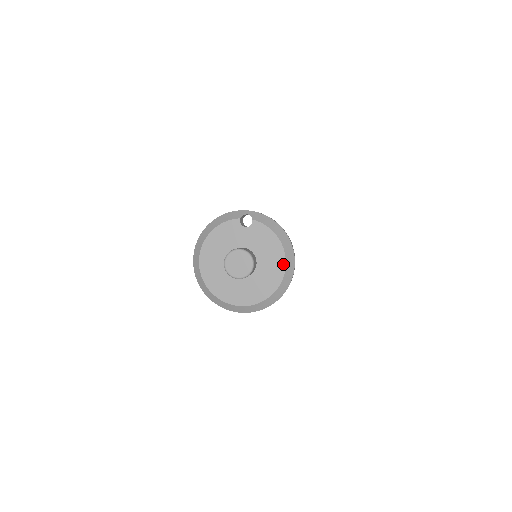
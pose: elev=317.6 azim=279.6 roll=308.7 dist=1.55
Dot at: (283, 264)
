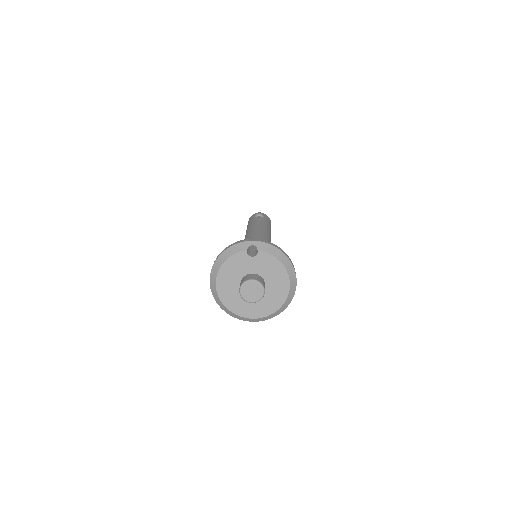
Dot at: (287, 283)
